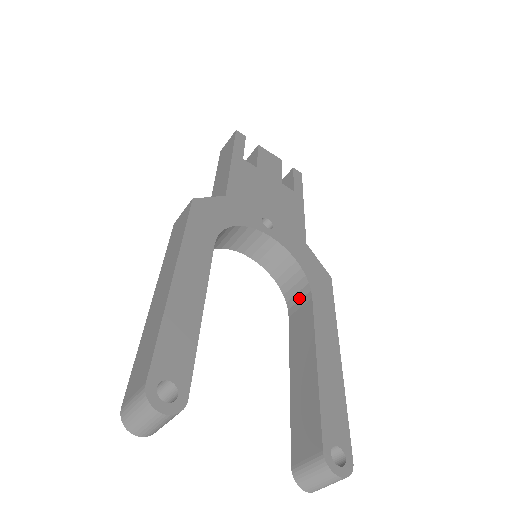
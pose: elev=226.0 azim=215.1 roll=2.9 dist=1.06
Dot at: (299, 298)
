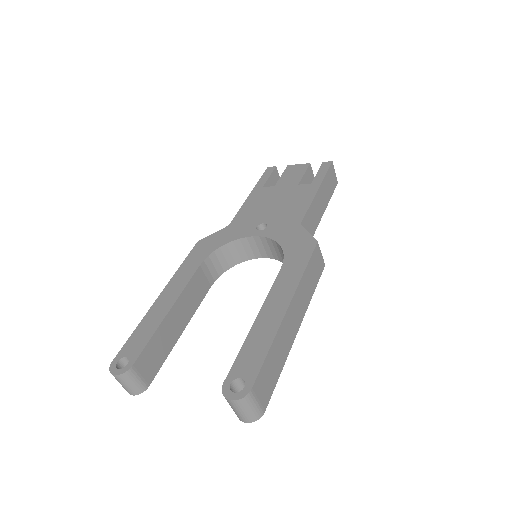
Dot at: occluded
